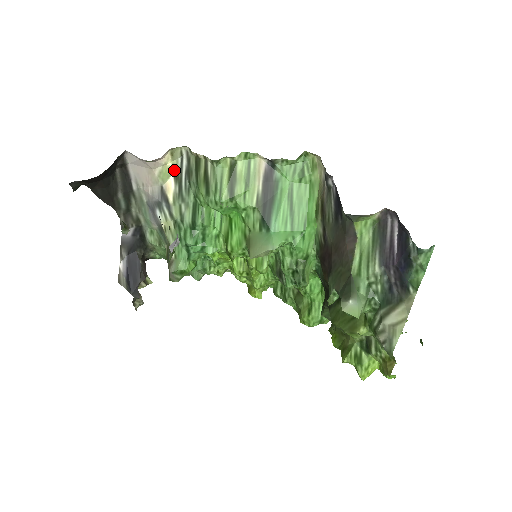
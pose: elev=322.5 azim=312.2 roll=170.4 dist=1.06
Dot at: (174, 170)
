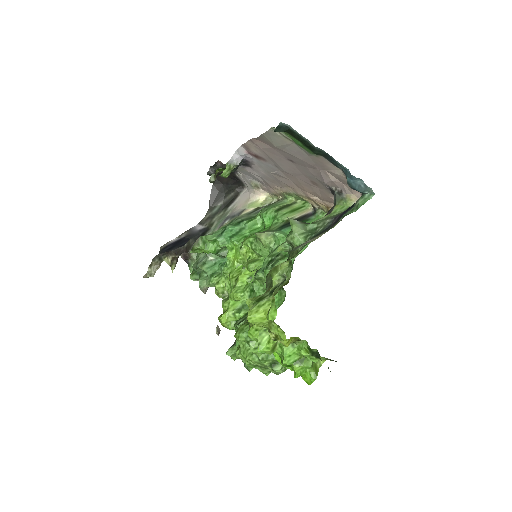
Dot at: (259, 206)
